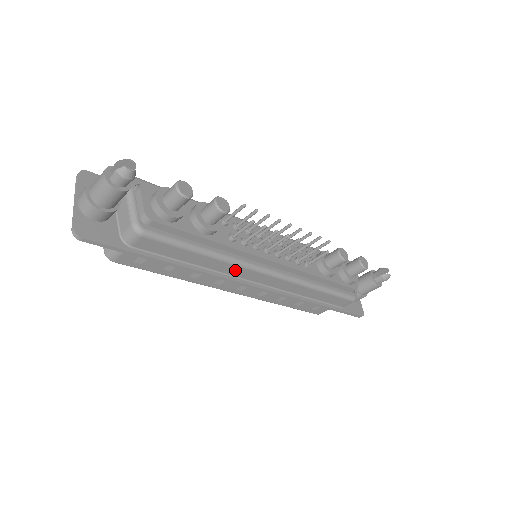
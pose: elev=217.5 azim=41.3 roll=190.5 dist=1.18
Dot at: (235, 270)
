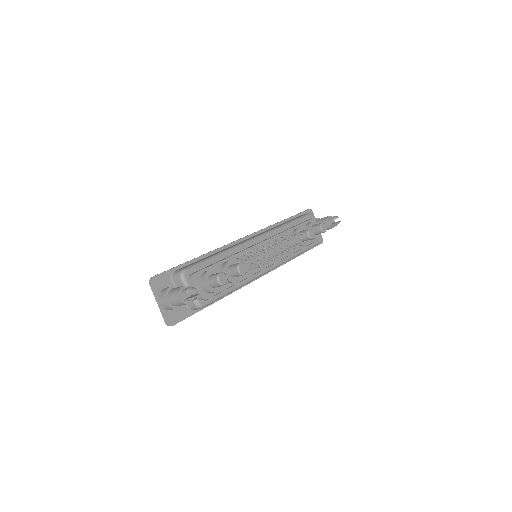
Dot at: occluded
